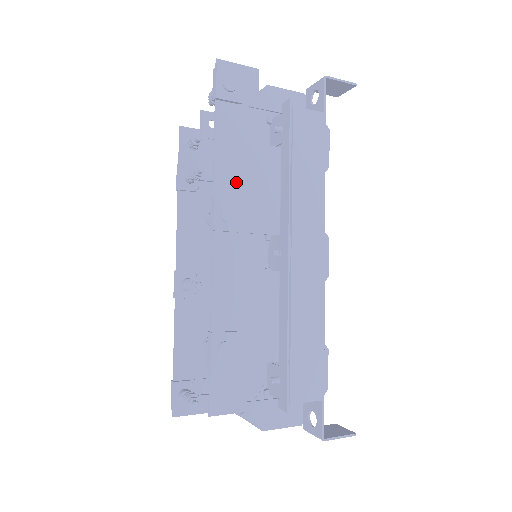
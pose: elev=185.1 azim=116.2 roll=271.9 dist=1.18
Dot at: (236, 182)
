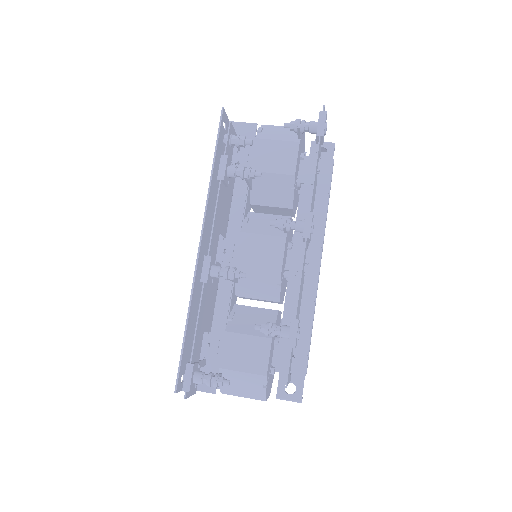
Dot at: (312, 203)
